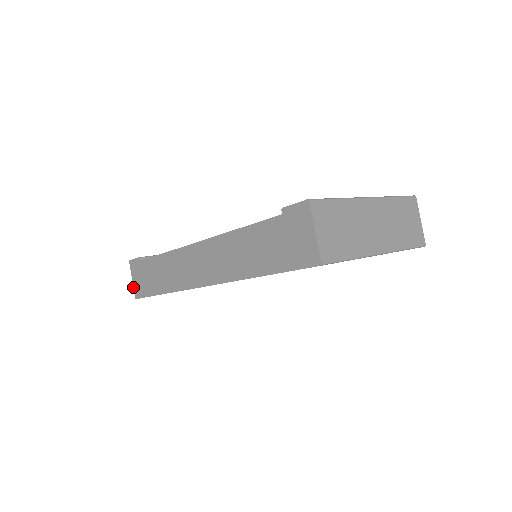
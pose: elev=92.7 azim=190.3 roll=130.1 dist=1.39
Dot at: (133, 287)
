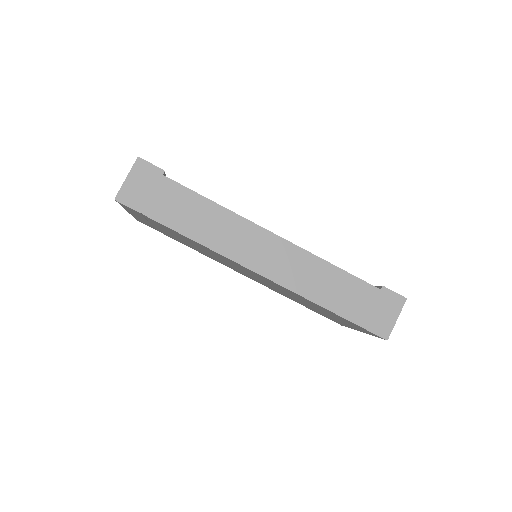
Dot at: (121, 186)
